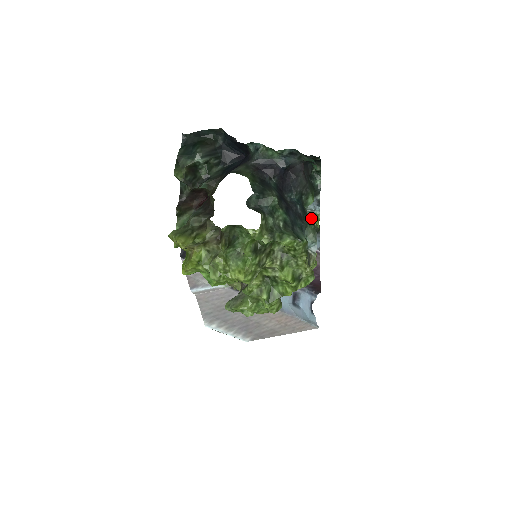
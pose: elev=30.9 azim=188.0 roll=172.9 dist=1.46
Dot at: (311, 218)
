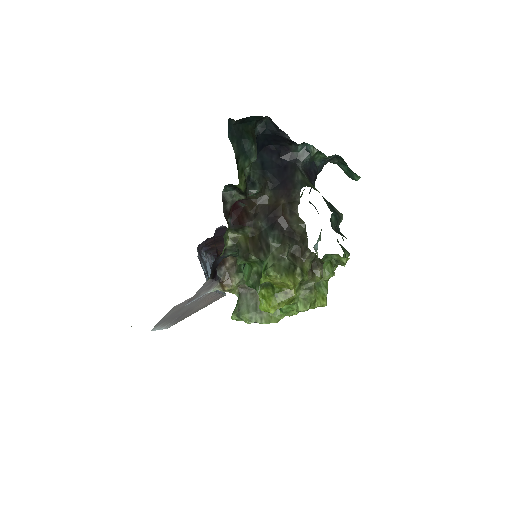
Dot at: occluded
